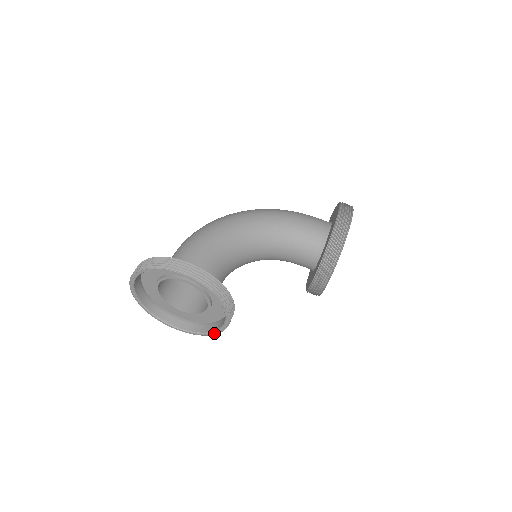
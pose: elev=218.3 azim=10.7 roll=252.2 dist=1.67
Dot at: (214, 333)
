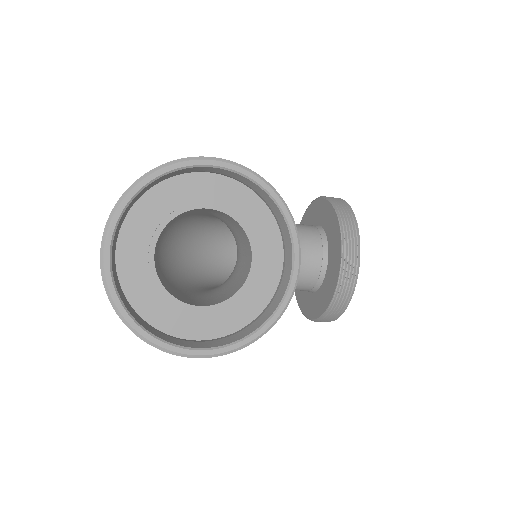
Dot at: (275, 317)
